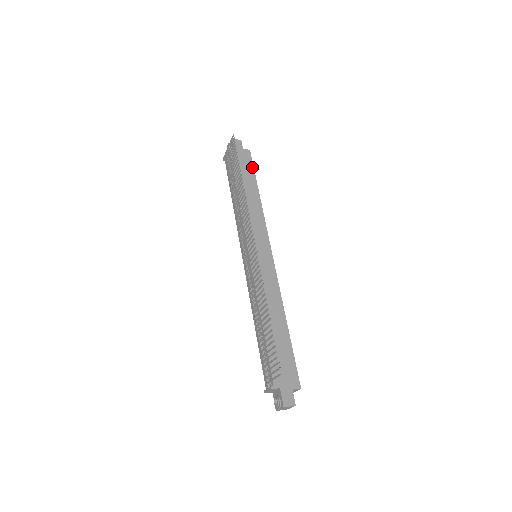
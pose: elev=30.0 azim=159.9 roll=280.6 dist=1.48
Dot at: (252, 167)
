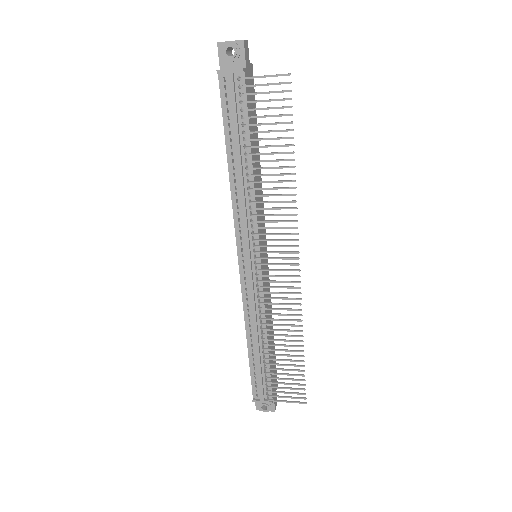
Dot at: (255, 103)
